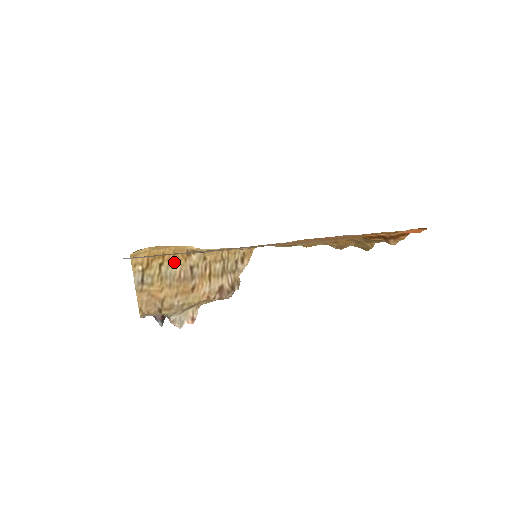
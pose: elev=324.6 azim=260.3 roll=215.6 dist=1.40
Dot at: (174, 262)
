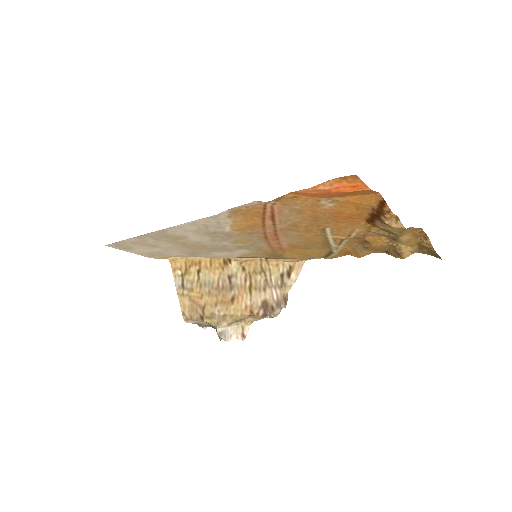
Dot at: (212, 270)
